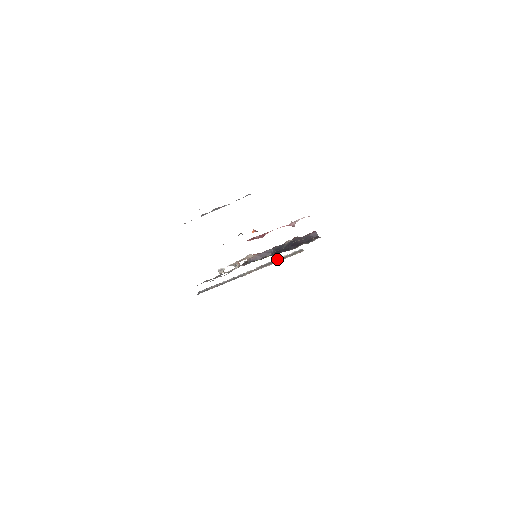
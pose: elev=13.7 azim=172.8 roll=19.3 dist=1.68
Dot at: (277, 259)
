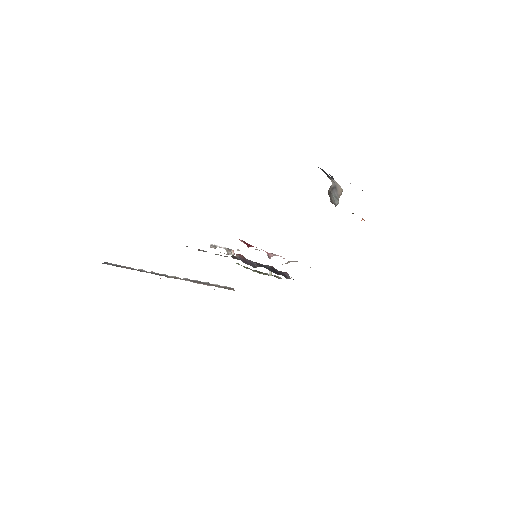
Dot at: (208, 283)
